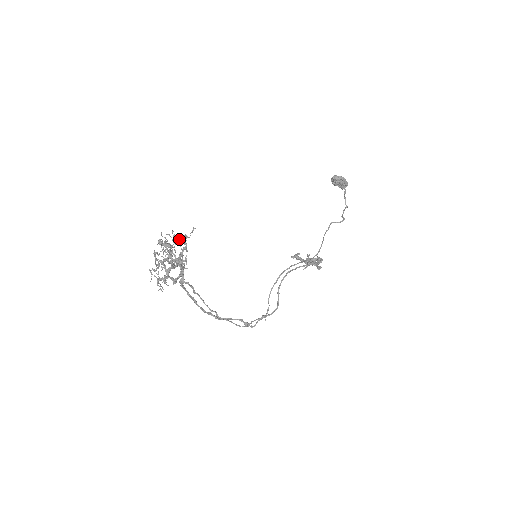
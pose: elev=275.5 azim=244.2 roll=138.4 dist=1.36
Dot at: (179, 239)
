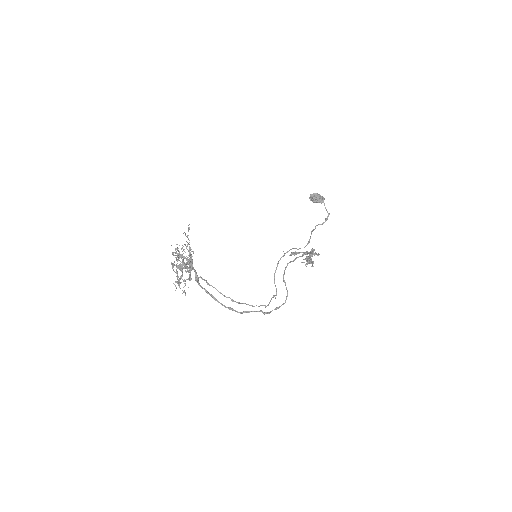
Dot at: (185, 245)
